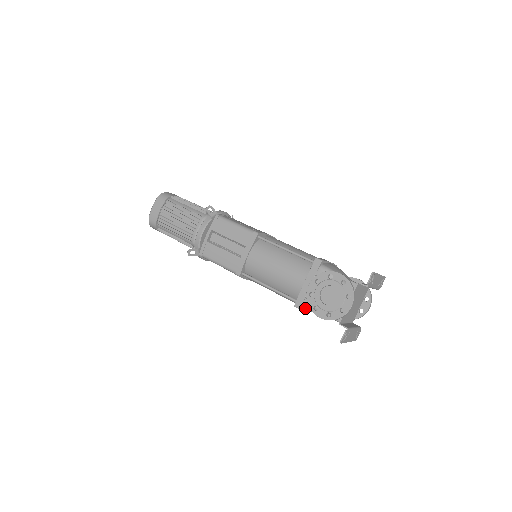
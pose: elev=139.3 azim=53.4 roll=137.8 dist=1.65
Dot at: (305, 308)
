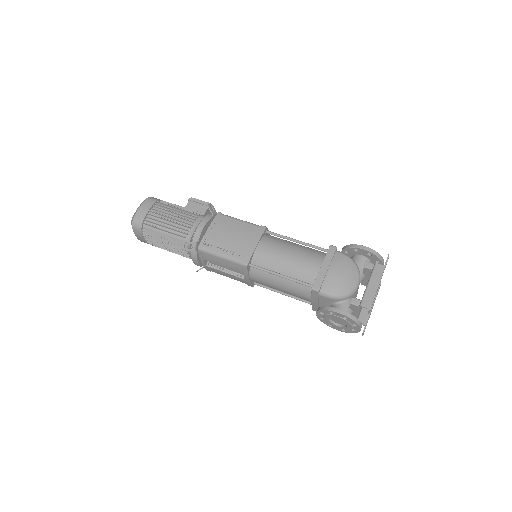
Dot at: occluded
